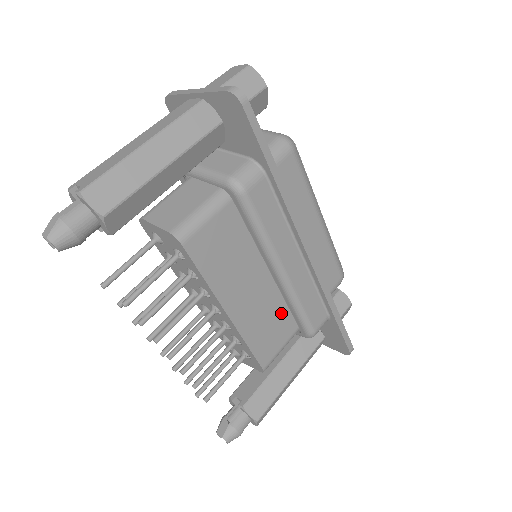
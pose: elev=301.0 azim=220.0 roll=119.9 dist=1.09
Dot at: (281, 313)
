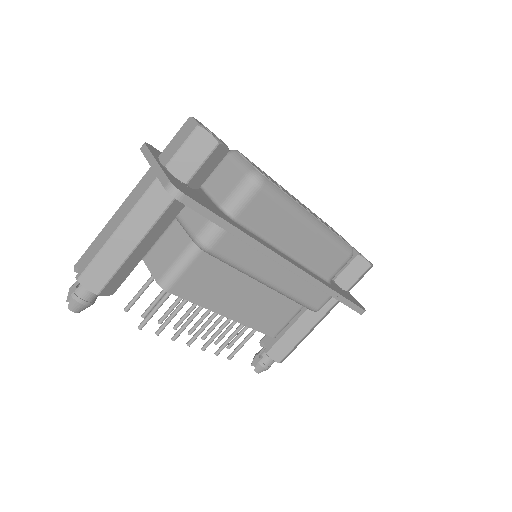
Dot at: (282, 300)
